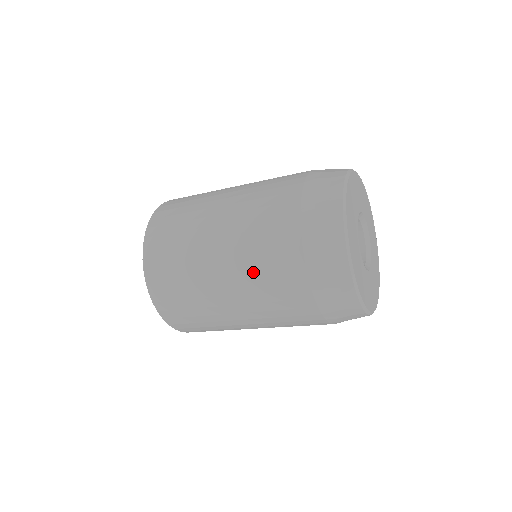
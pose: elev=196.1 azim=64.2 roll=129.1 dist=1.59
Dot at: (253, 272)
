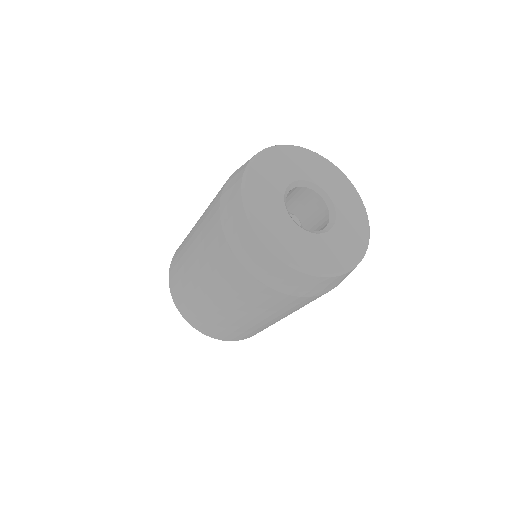
Dot at: occluded
